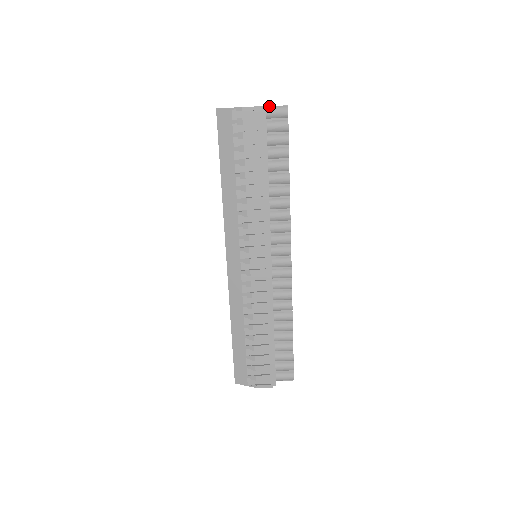
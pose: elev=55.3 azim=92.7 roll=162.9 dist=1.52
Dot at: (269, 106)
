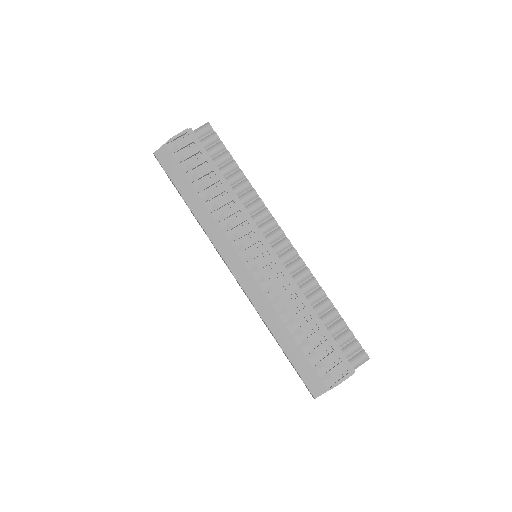
Dot at: (194, 130)
